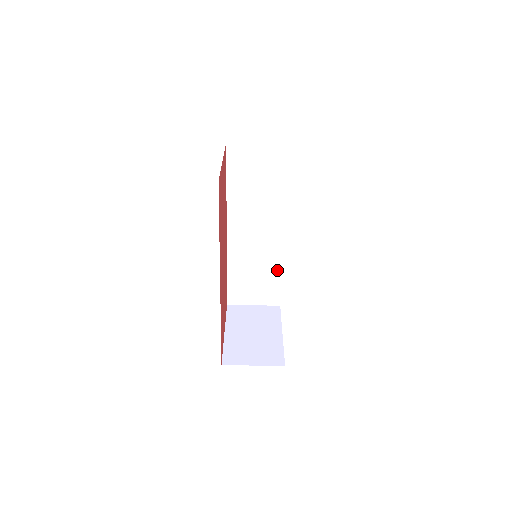
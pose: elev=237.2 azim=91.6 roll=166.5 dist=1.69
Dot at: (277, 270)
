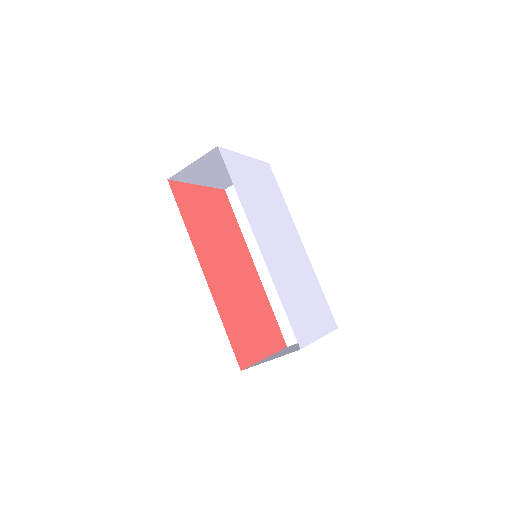
Dot at: occluded
